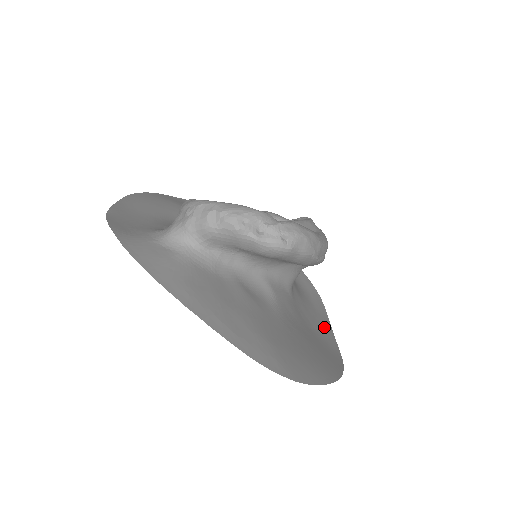
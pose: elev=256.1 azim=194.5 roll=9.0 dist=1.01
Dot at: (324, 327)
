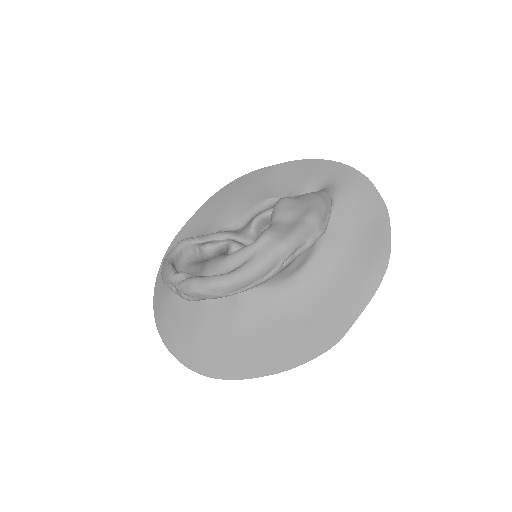
Dot at: (346, 304)
